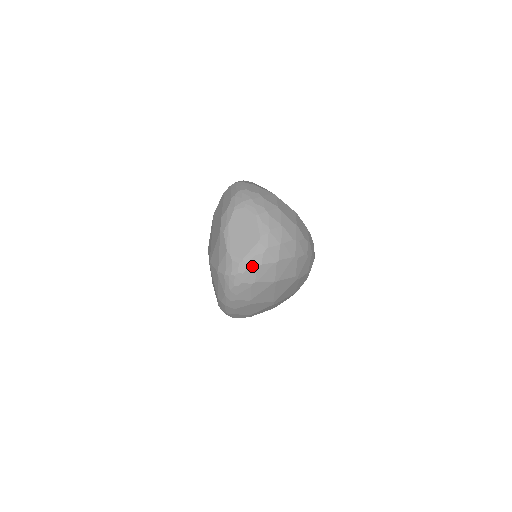
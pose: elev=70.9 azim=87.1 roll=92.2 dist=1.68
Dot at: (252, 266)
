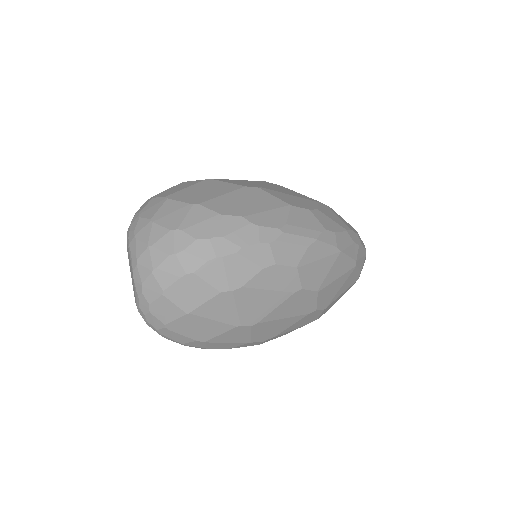
Dot at: (145, 310)
